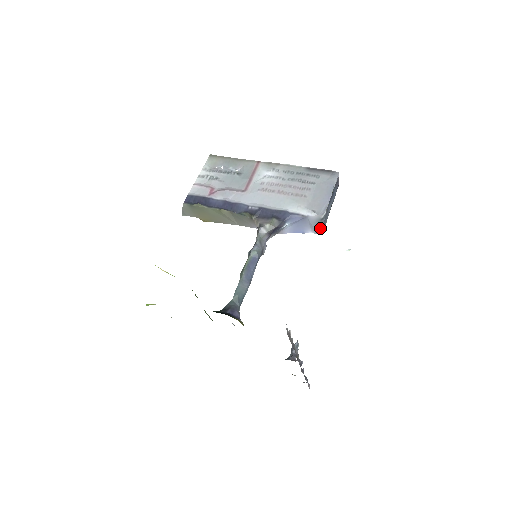
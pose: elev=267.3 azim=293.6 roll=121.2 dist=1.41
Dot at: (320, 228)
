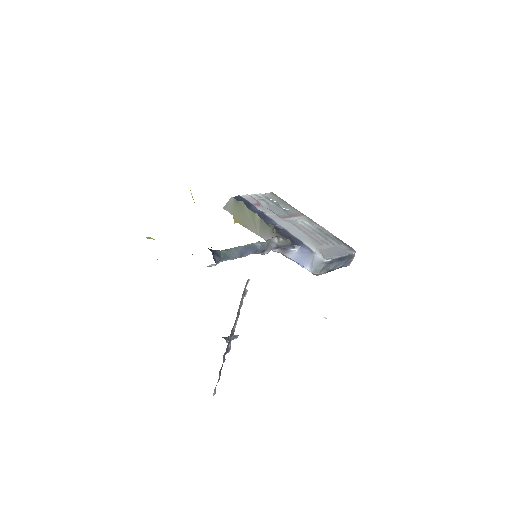
Dot at: (318, 270)
